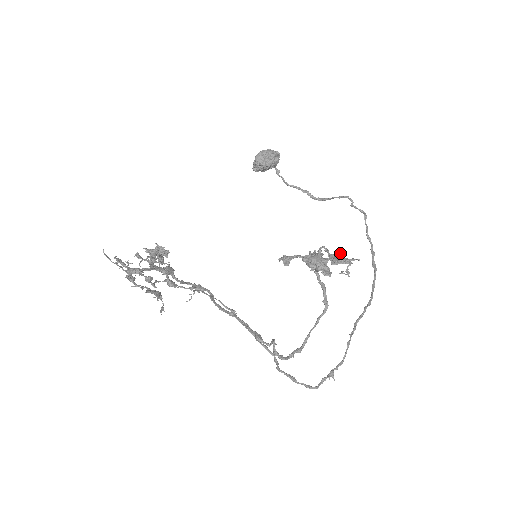
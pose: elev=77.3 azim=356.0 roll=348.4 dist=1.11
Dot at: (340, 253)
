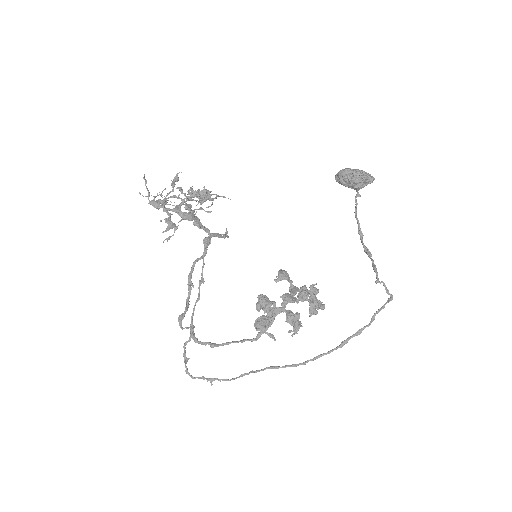
Dot at: (299, 315)
